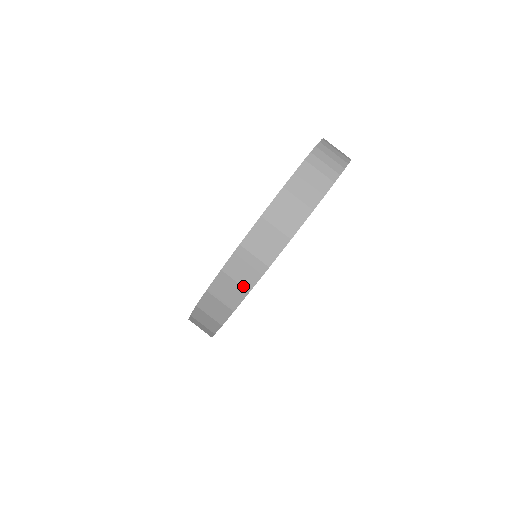
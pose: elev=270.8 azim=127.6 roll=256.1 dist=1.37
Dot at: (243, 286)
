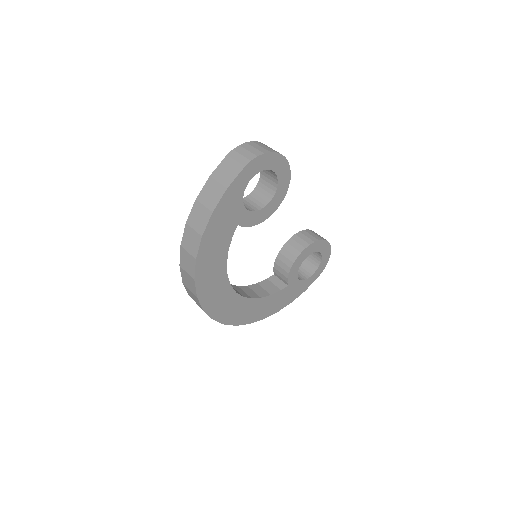
Dot at: (192, 255)
